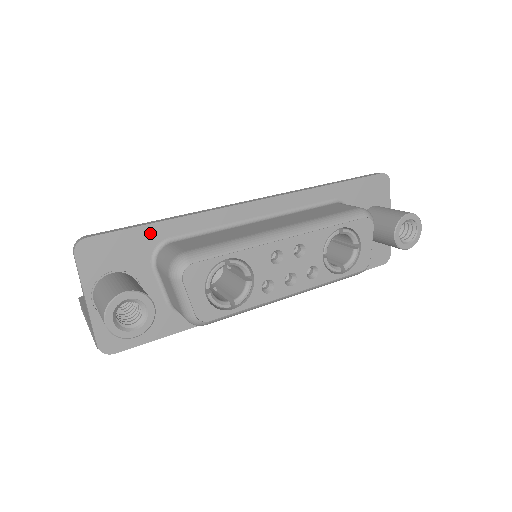
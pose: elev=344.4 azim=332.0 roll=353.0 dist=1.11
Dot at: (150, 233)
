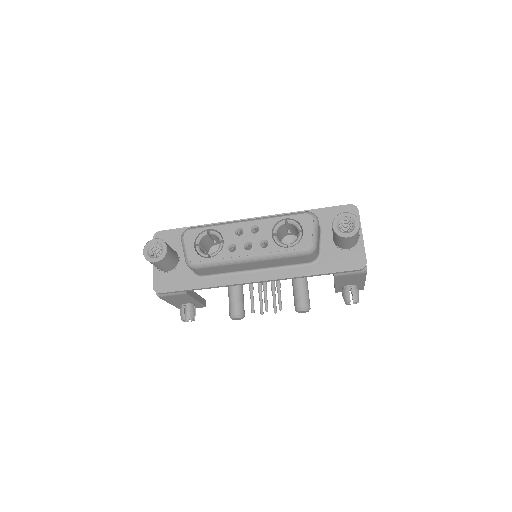
Dot at: occluded
